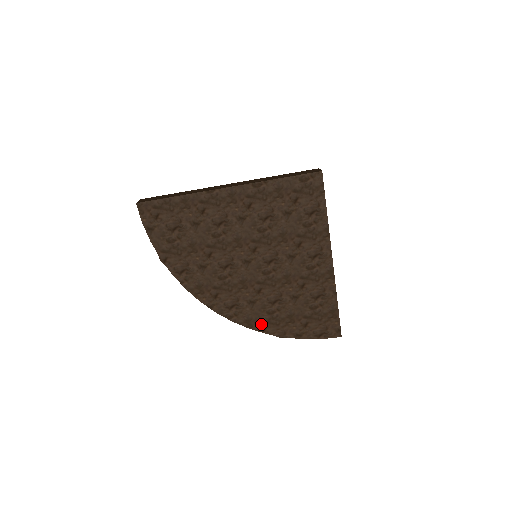
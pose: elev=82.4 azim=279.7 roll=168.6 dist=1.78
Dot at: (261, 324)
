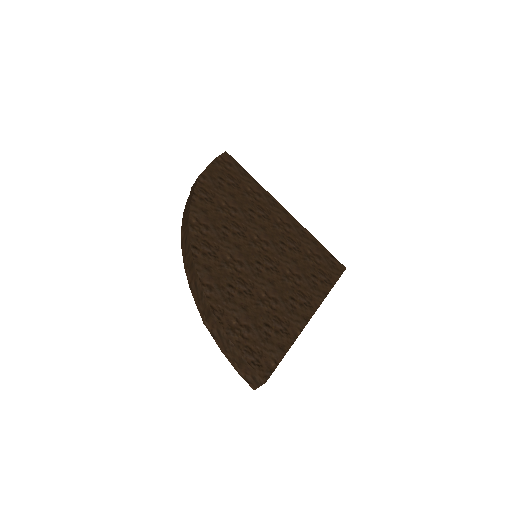
Dot at: (211, 285)
